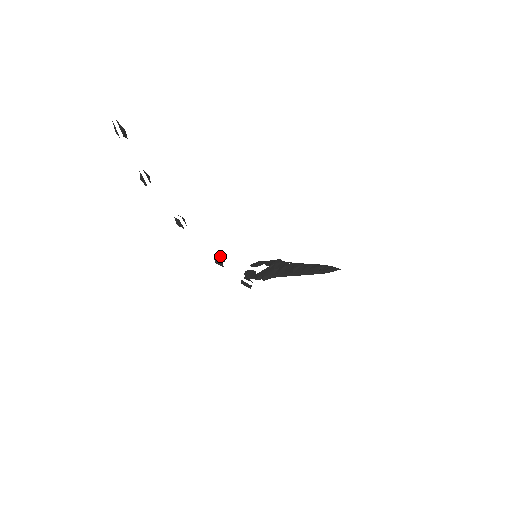
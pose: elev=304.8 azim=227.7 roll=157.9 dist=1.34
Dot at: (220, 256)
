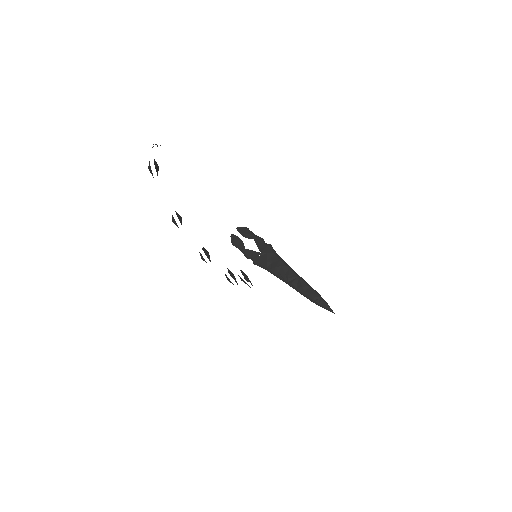
Dot at: (232, 275)
